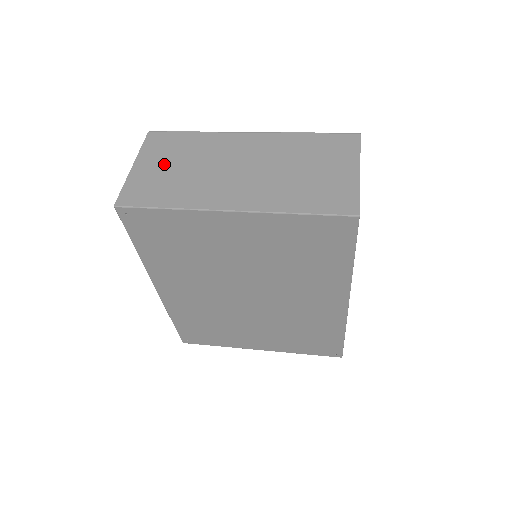
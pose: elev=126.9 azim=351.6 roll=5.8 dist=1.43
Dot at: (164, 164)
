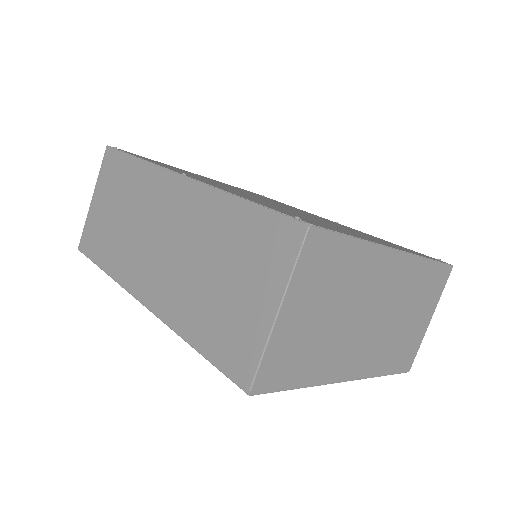
Dot at: (314, 310)
